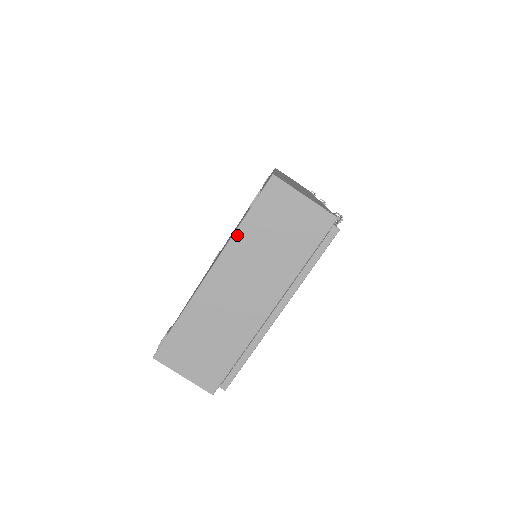
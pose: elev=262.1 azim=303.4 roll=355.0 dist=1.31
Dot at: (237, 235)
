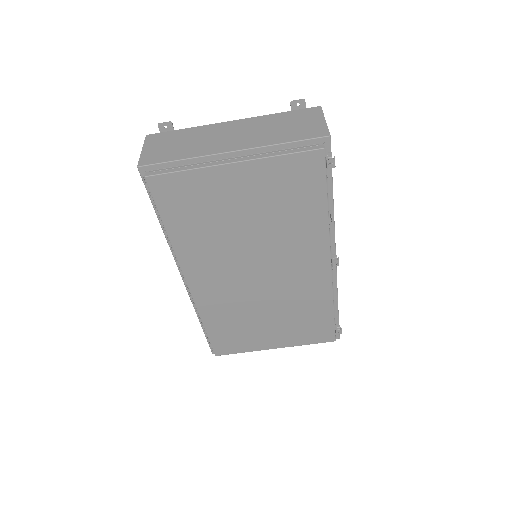
Dot at: (268, 116)
